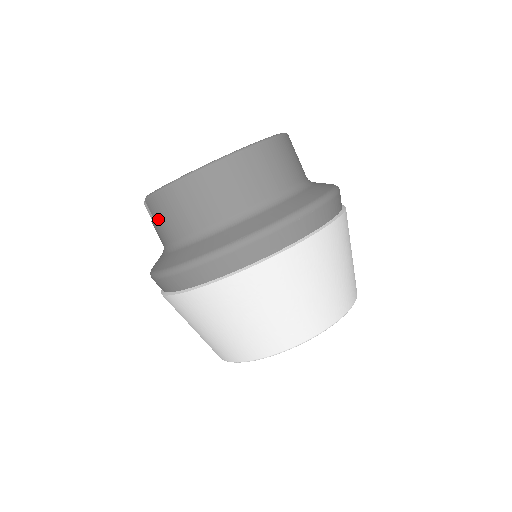
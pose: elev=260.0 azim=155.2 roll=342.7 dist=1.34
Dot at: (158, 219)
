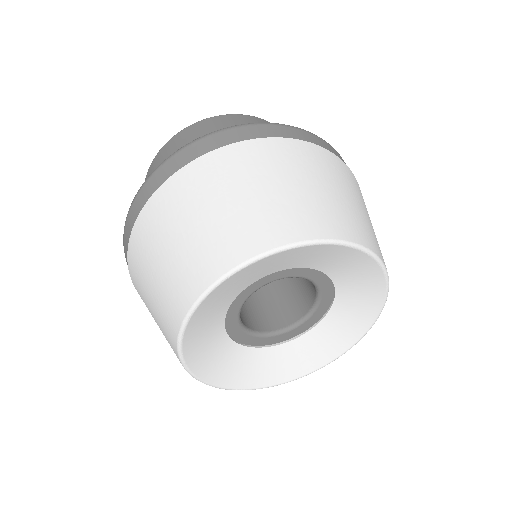
Dot at: occluded
